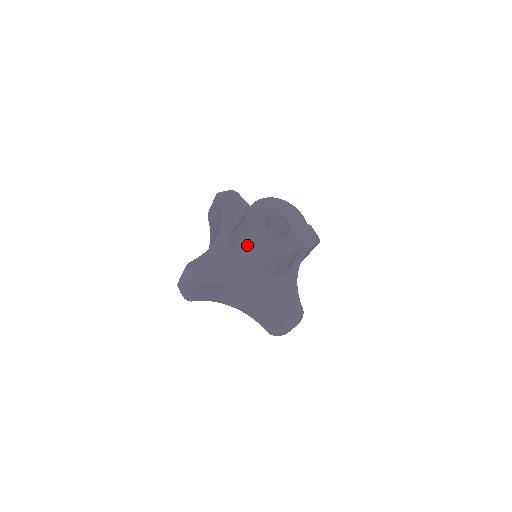
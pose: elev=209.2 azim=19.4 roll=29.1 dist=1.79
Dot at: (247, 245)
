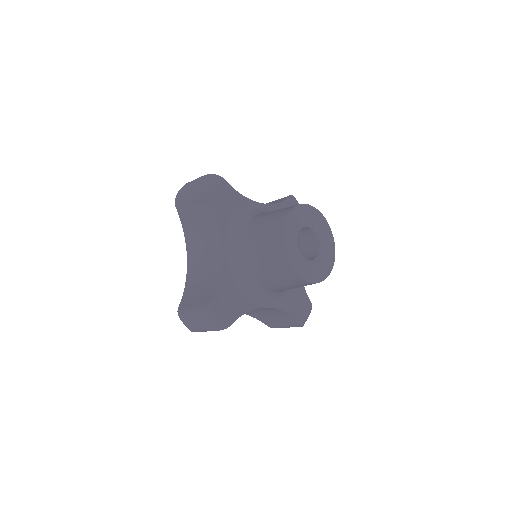
Dot at: (284, 277)
